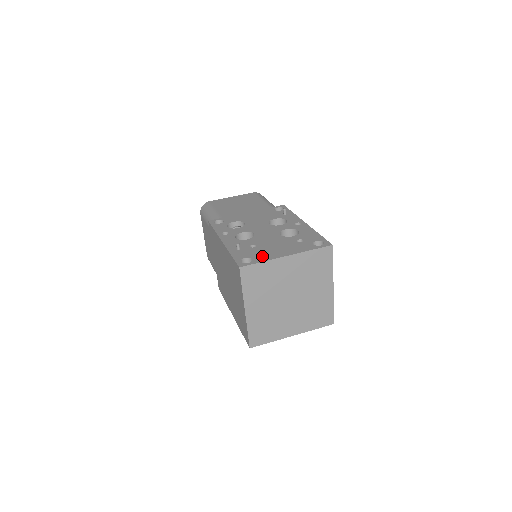
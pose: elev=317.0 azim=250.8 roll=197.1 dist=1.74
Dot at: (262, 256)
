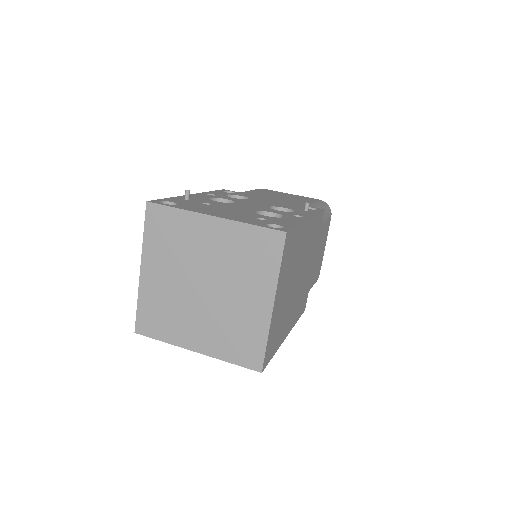
Dot at: (190, 207)
